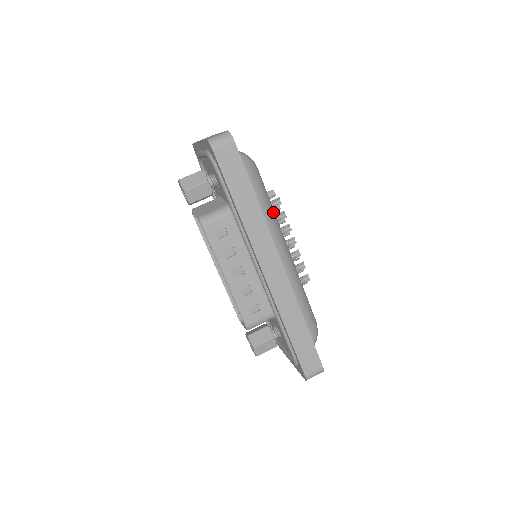
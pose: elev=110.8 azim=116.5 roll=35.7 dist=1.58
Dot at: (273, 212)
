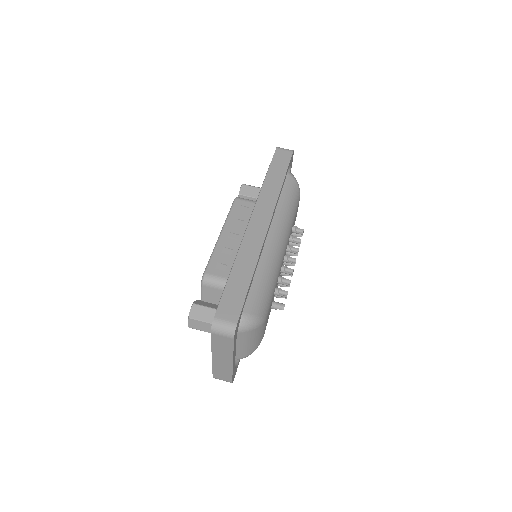
Dot at: (291, 218)
